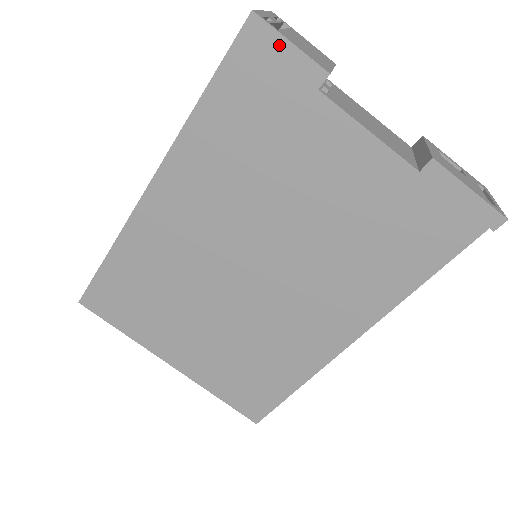
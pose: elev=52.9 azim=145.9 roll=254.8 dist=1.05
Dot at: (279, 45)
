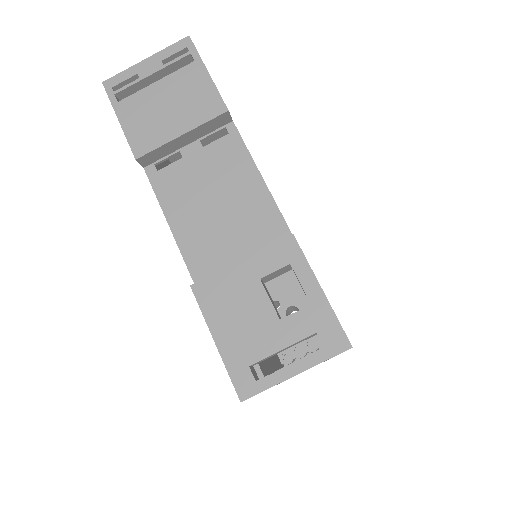
Dot at: (120, 118)
